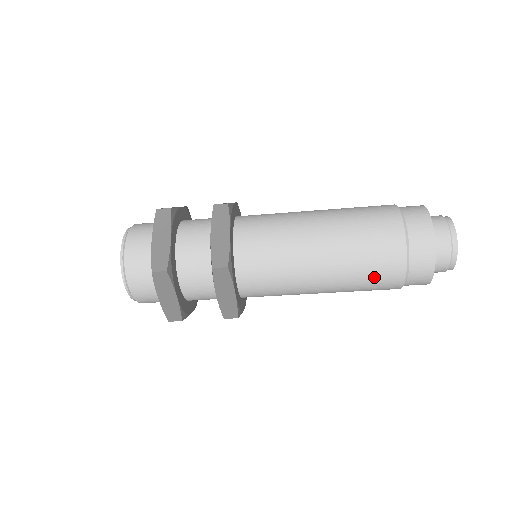
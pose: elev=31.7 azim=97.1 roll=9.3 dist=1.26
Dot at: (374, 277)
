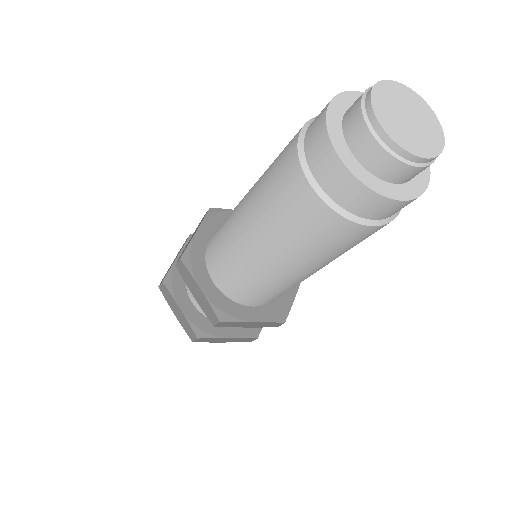
Dot at: (341, 246)
